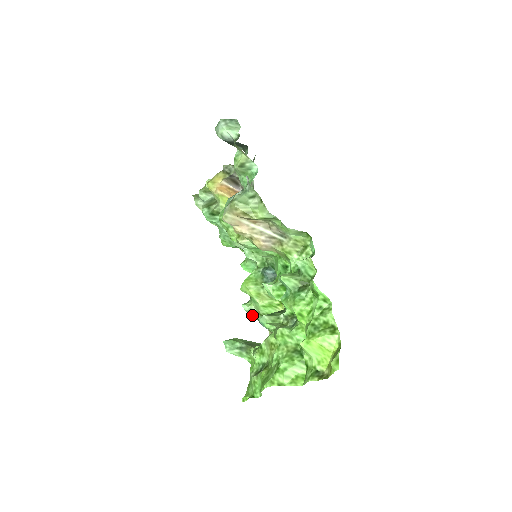
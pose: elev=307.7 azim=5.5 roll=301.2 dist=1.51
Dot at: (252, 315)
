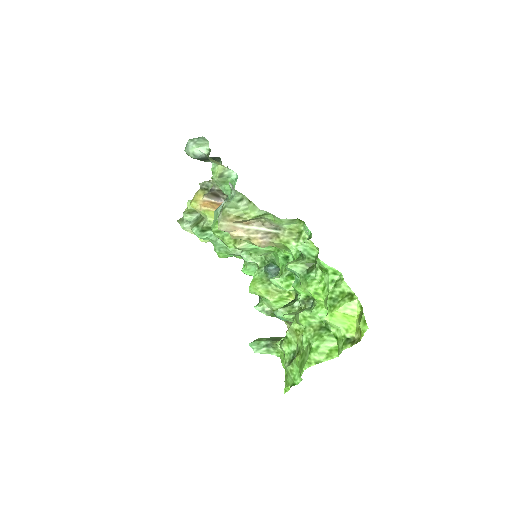
Dot at: (266, 314)
